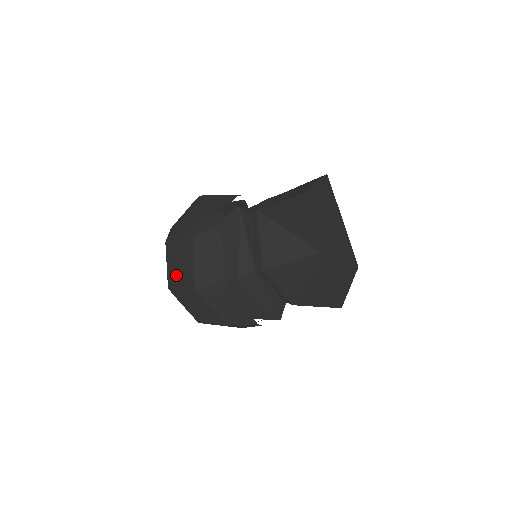
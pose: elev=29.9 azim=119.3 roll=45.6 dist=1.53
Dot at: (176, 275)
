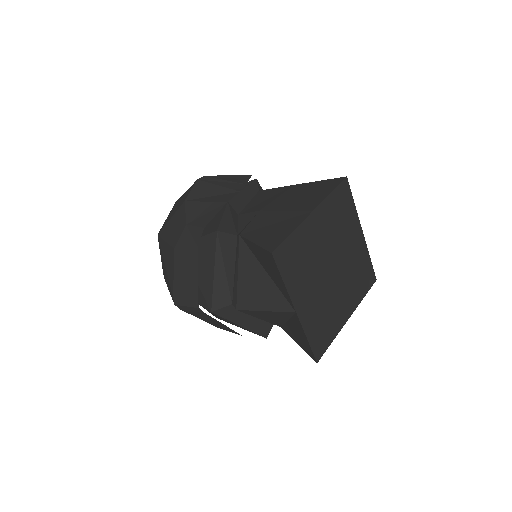
Dot at: (165, 274)
